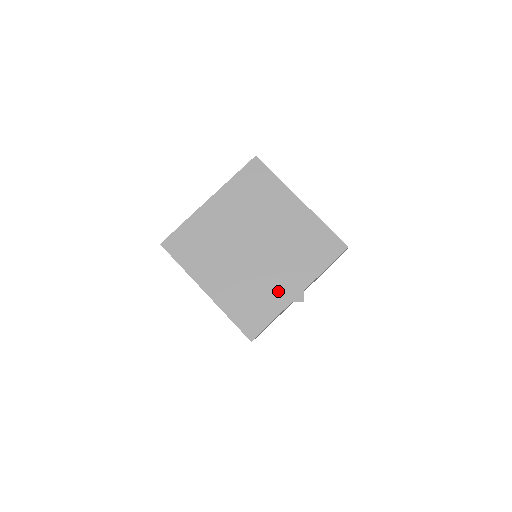
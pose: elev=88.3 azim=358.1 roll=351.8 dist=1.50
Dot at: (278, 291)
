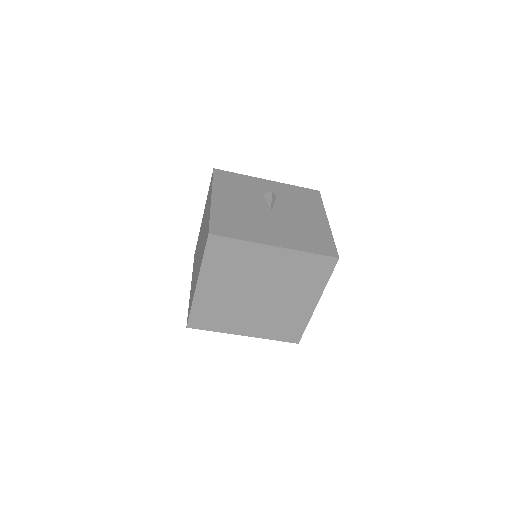
Dot at: (235, 324)
